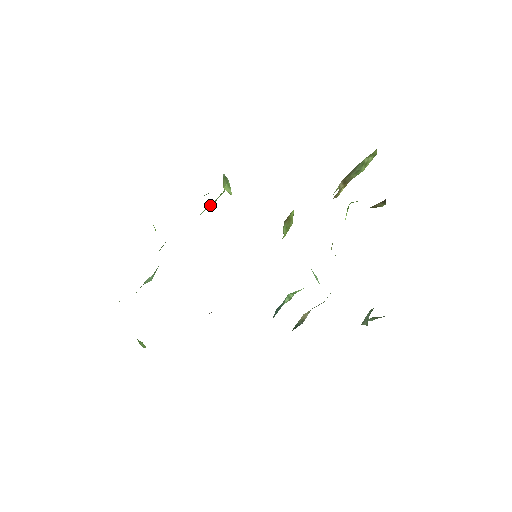
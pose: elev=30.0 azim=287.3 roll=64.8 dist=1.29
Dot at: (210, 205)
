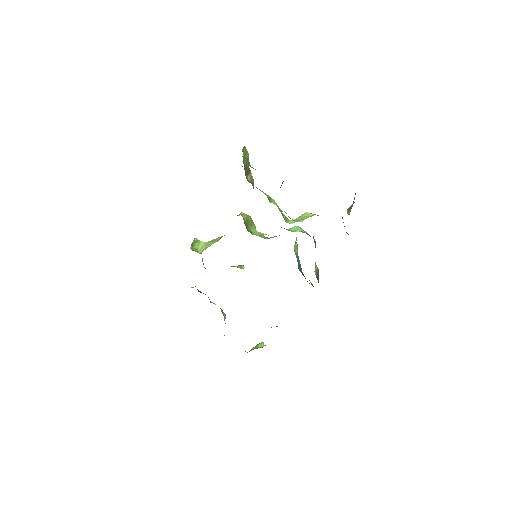
Dot at: occluded
